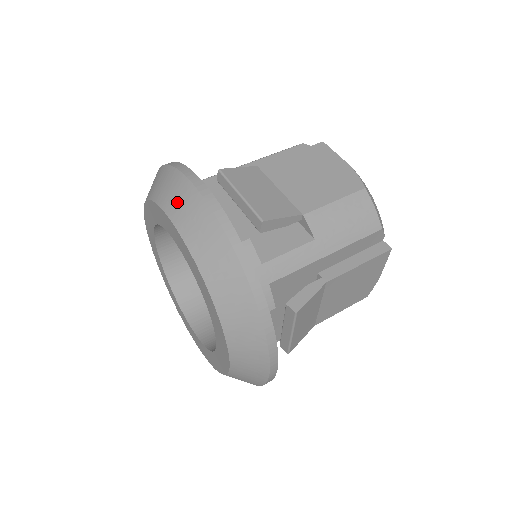
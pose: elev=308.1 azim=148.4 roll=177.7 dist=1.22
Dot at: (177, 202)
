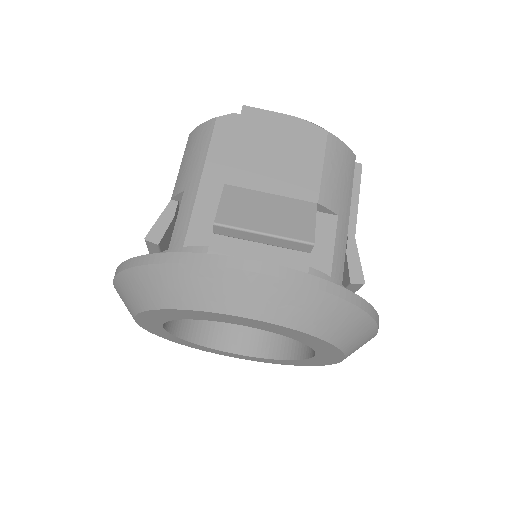
Dot at: (235, 297)
